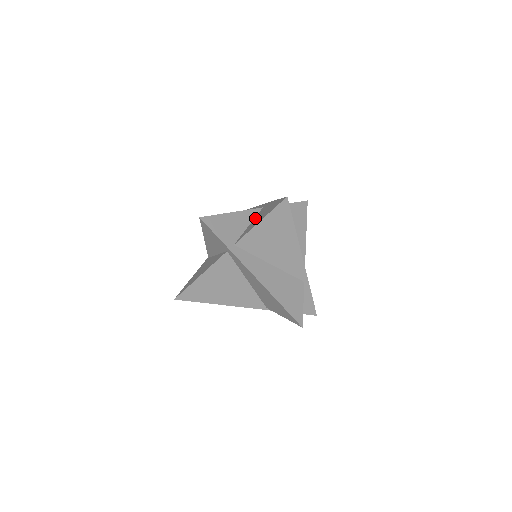
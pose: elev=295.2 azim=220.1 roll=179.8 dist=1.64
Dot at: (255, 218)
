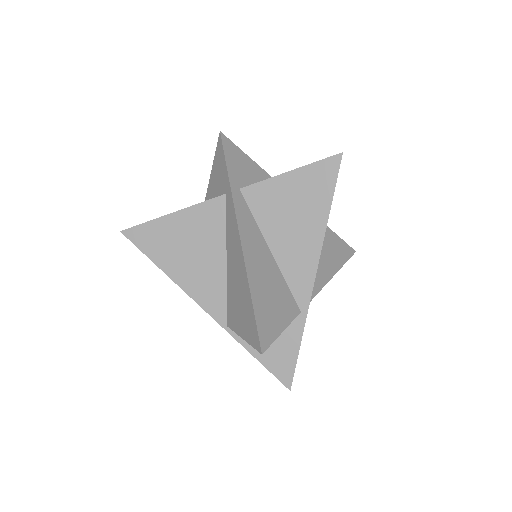
Dot at: occluded
